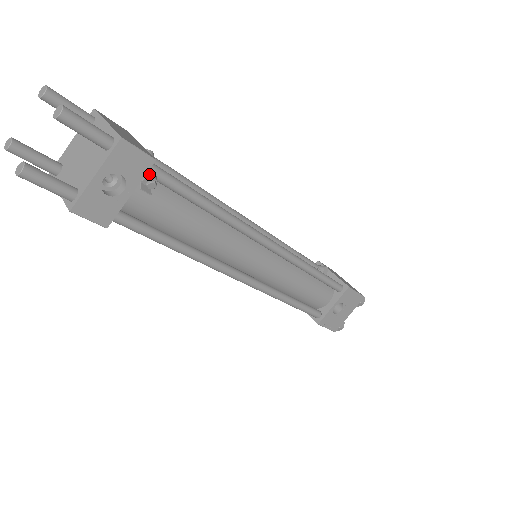
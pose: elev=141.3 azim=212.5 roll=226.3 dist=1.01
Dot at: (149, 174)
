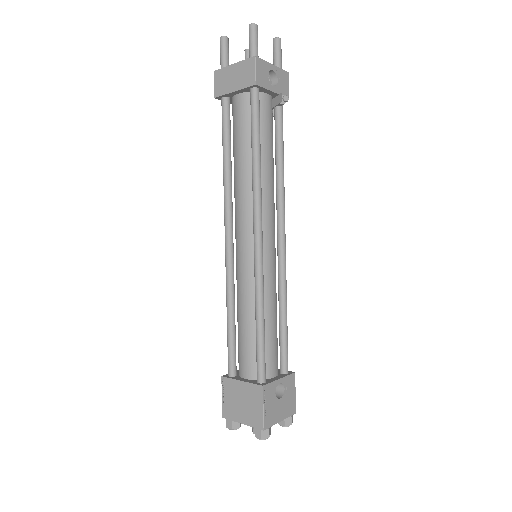
Dot at: (285, 97)
